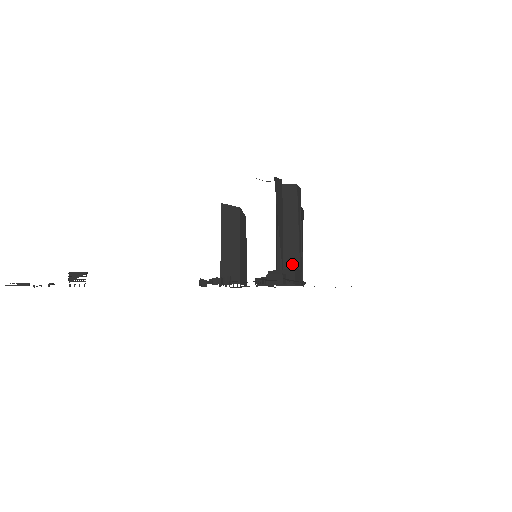
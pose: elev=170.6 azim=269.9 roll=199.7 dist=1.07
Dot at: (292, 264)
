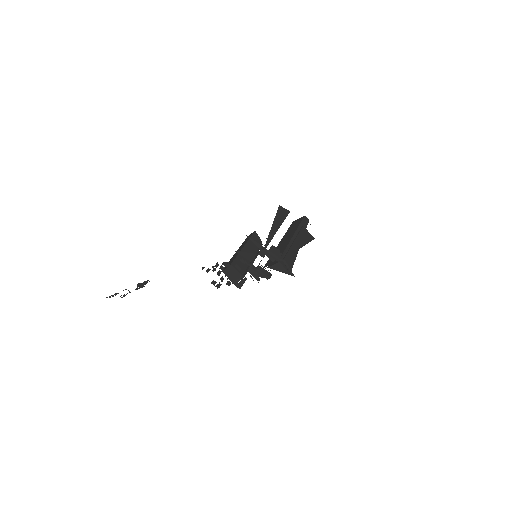
Dot at: occluded
